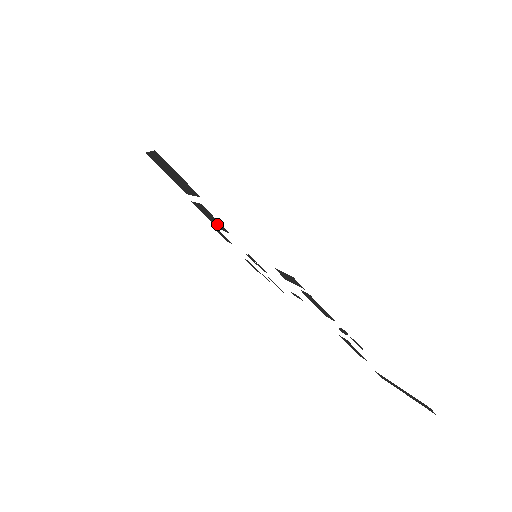
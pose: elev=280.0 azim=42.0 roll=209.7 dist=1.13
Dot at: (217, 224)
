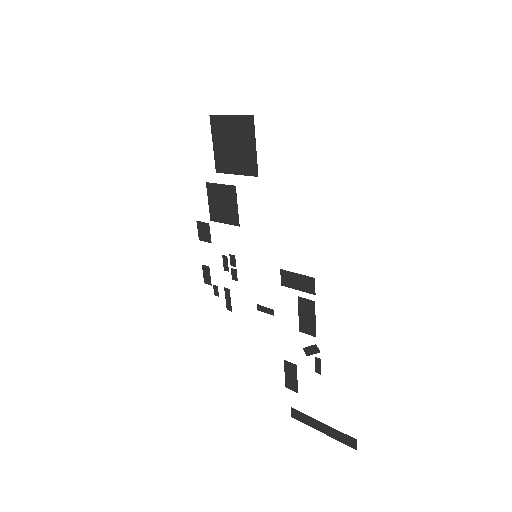
Dot at: (224, 214)
